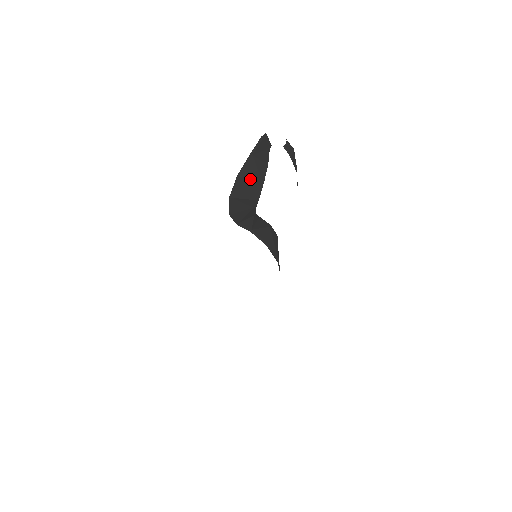
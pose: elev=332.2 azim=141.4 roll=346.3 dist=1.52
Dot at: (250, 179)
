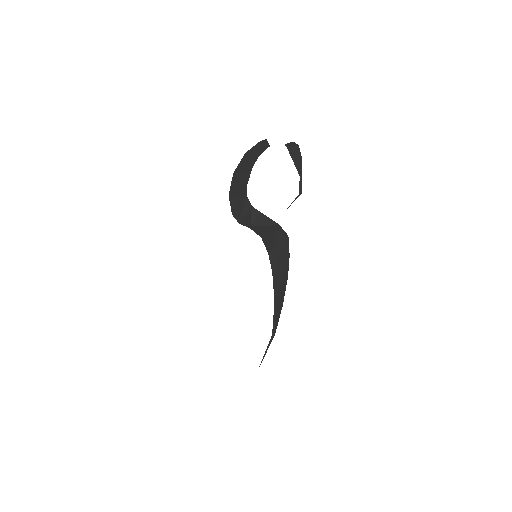
Dot at: (242, 172)
